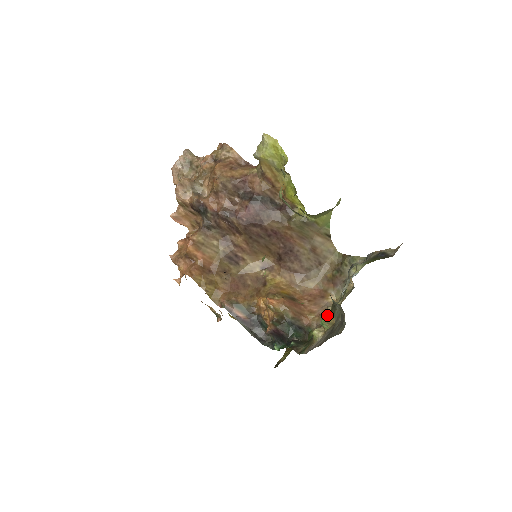
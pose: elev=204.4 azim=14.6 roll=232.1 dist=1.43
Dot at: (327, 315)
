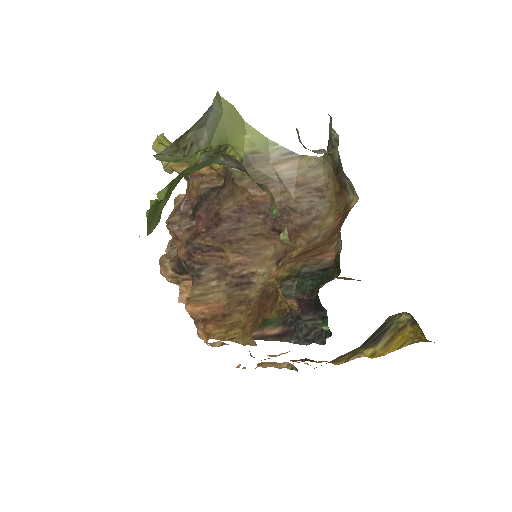
Dot at: occluded
